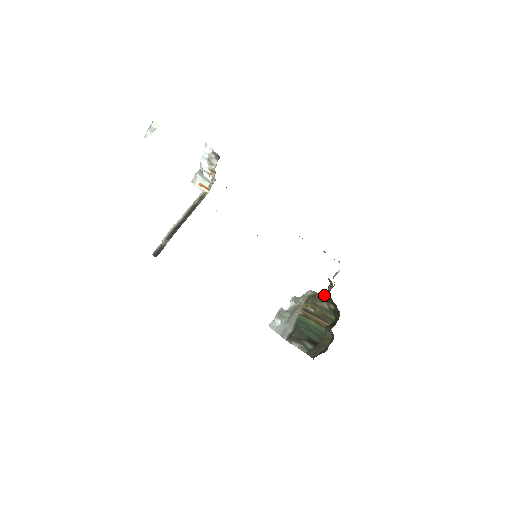
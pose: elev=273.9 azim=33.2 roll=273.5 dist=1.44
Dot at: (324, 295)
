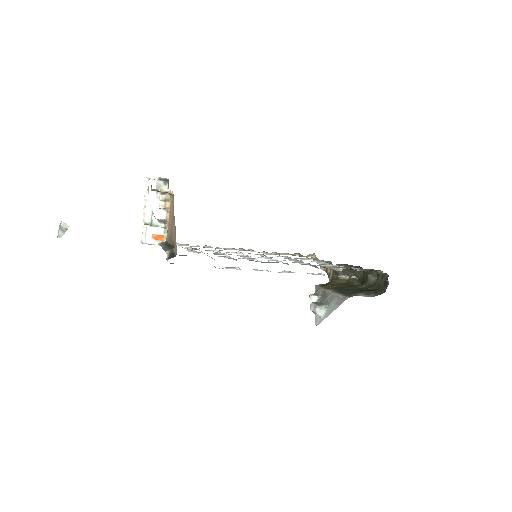
Dot at: (330, 280)
